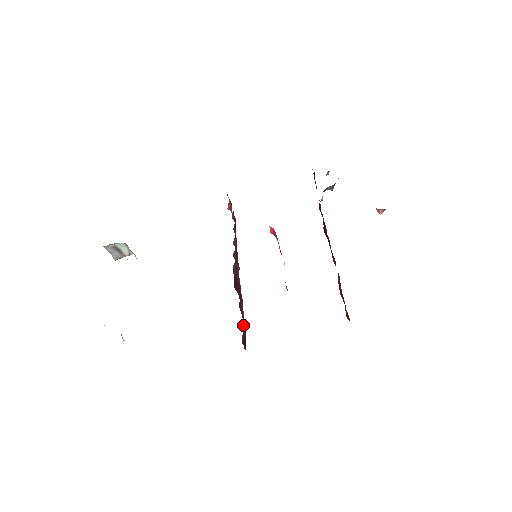
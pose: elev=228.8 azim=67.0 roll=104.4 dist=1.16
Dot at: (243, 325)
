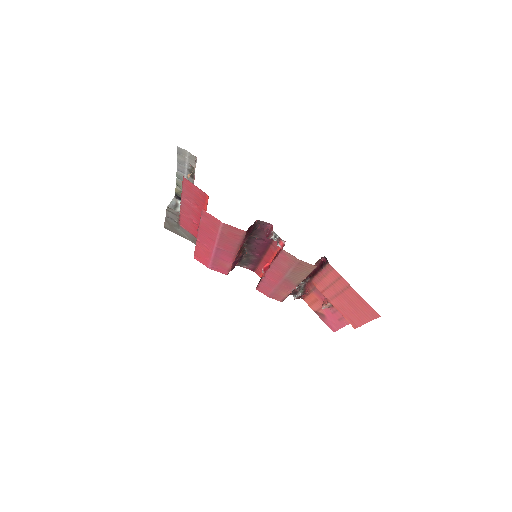
Dot at: (255, 227)
